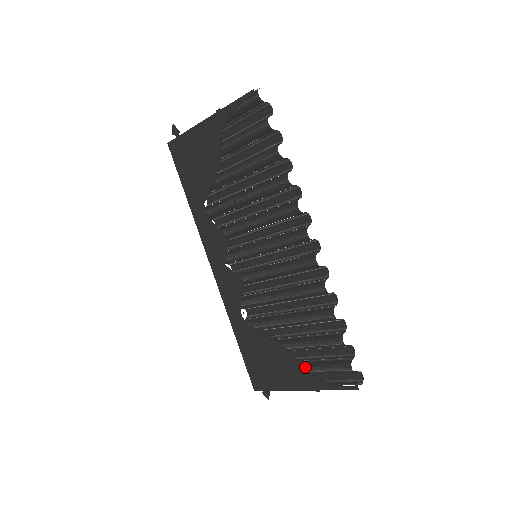
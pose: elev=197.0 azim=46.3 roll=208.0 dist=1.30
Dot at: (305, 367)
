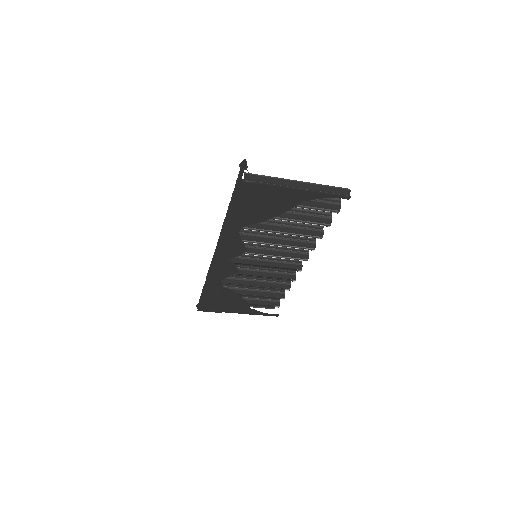
Dot at: occluded
